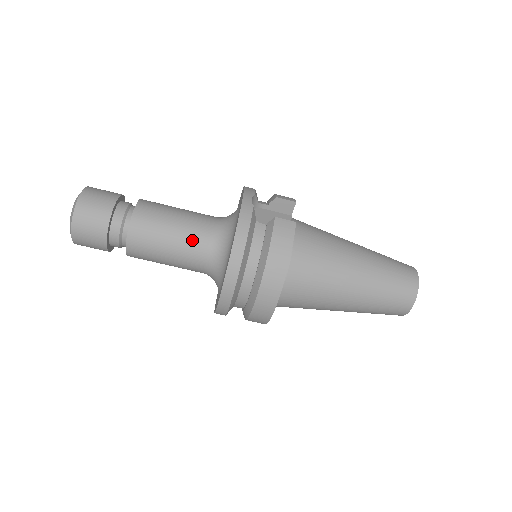
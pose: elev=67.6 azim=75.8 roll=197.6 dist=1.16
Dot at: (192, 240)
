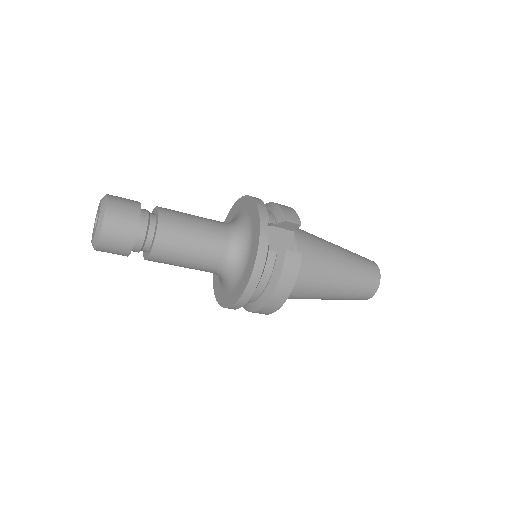
Dot at: (209, 256)
